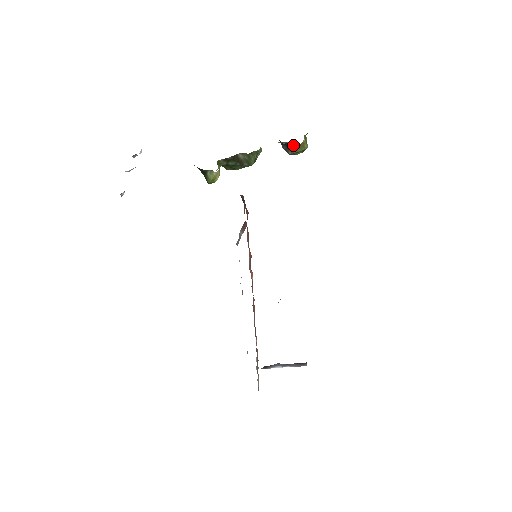
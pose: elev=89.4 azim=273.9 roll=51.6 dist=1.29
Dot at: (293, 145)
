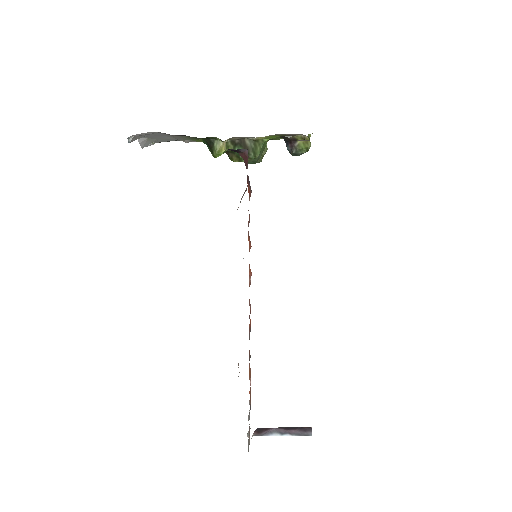
Dot at: (297, 141)
